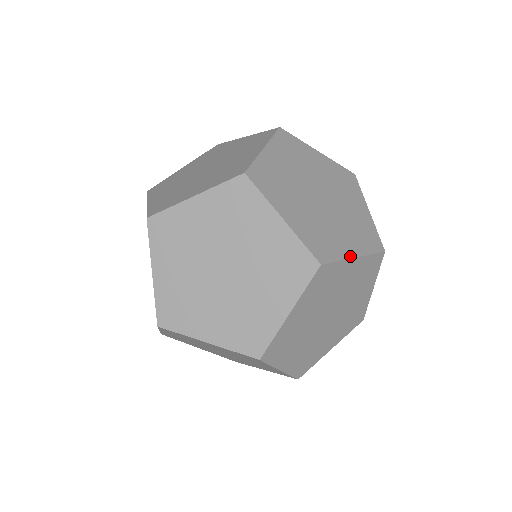
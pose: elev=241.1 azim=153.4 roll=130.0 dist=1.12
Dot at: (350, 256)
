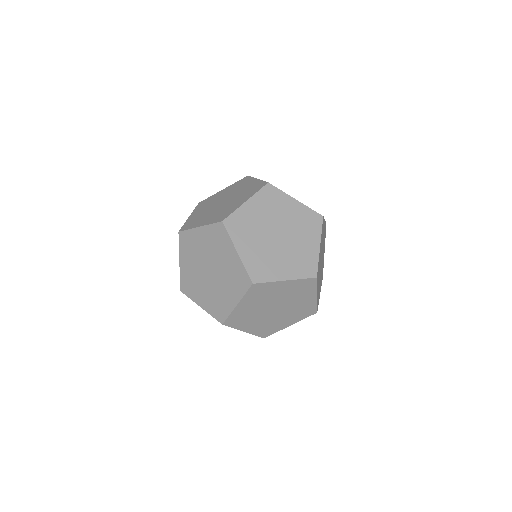
Dot at: occluded
